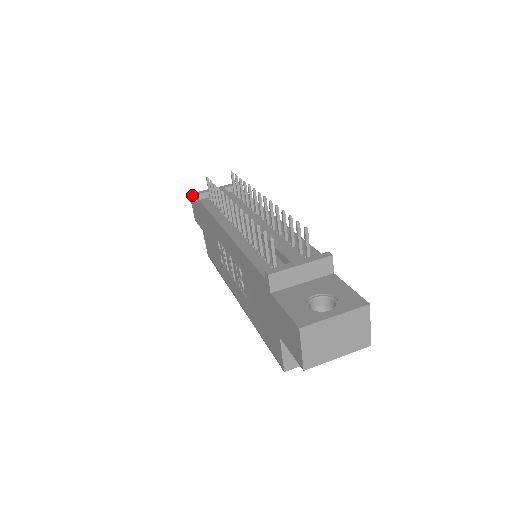
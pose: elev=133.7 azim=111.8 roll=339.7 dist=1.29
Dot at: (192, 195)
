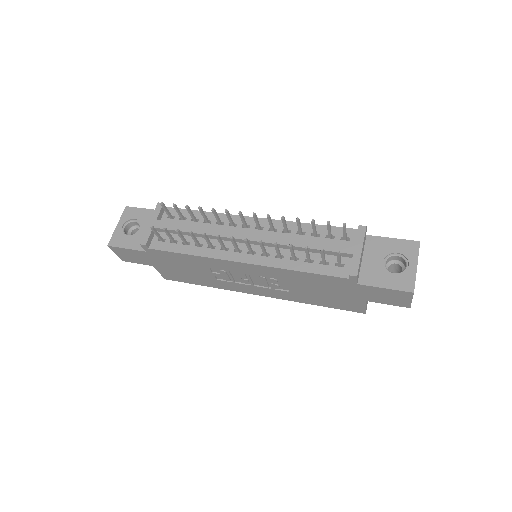
Dot at: (114, 245)
